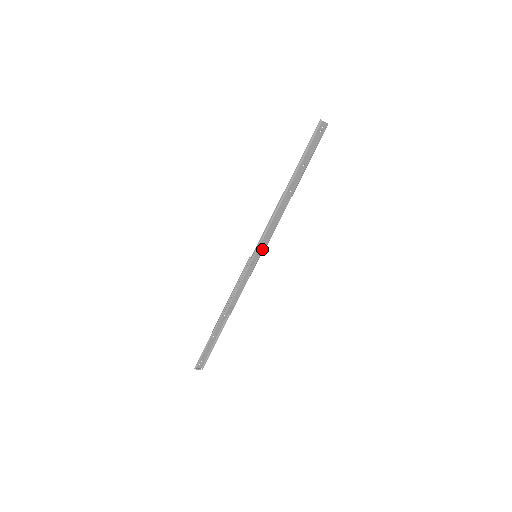
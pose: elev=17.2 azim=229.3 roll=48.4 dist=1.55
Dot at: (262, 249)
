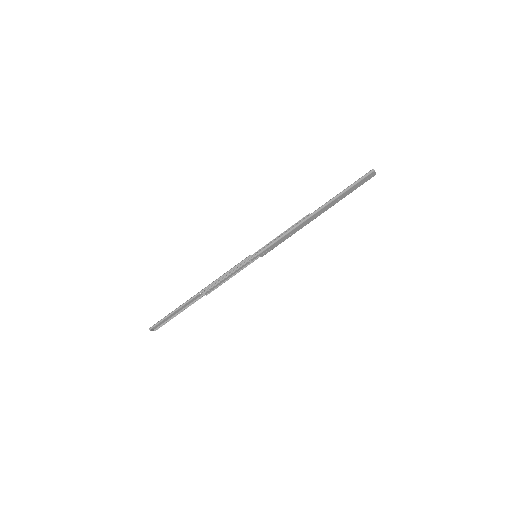
Dot at: (265, 253)
